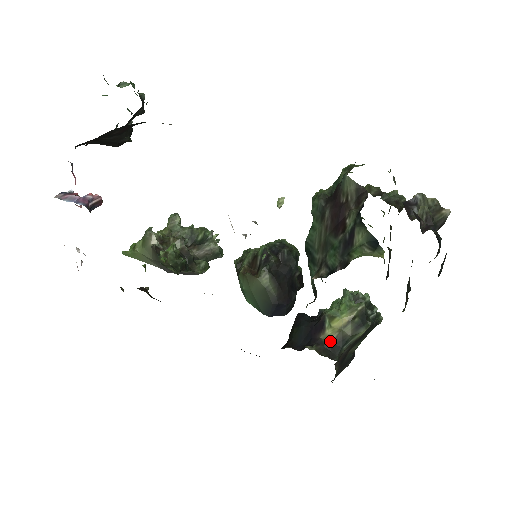
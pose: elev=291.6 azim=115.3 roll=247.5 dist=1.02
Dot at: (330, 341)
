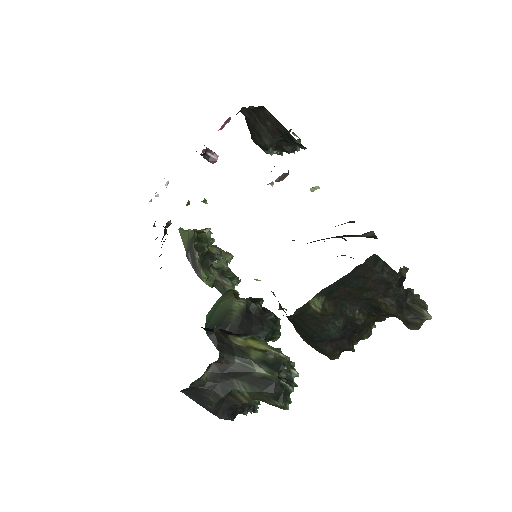
Dot at: (233, 342)
